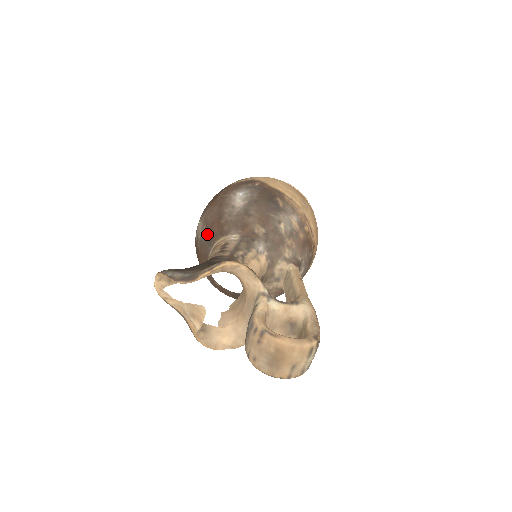
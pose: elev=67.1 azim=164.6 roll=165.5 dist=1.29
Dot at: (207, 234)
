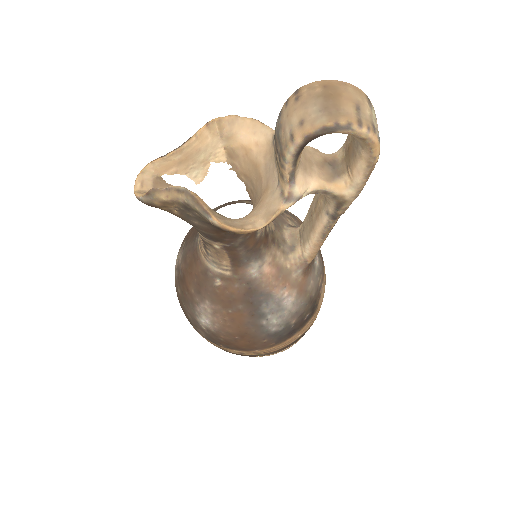
Dot at: (189, 239)
